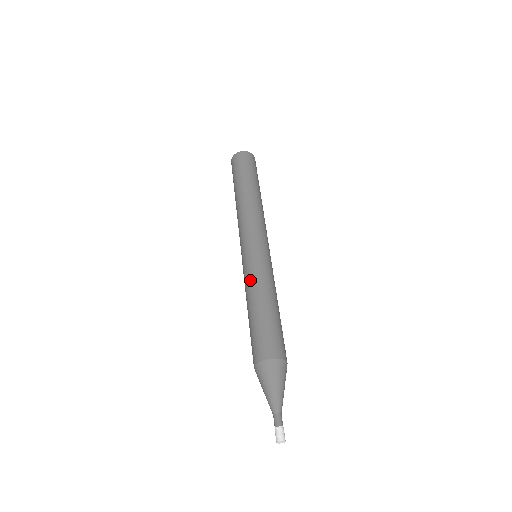
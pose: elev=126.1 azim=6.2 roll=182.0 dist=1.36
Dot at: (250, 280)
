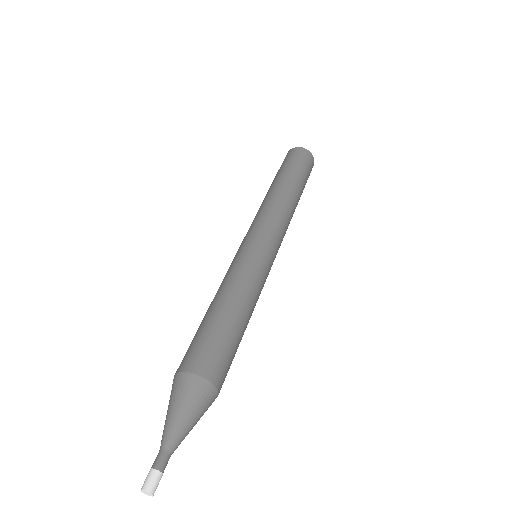
Dot at: (239, 275)
